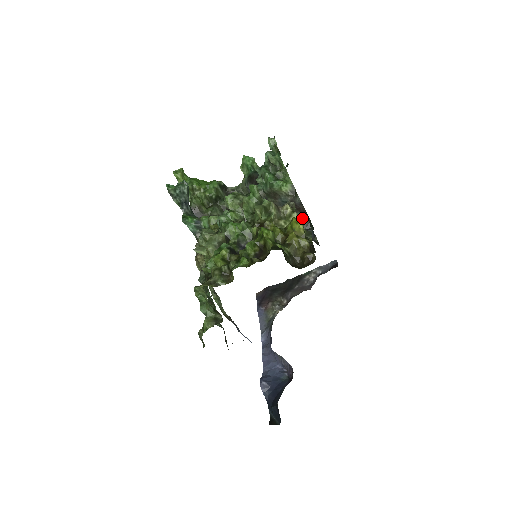
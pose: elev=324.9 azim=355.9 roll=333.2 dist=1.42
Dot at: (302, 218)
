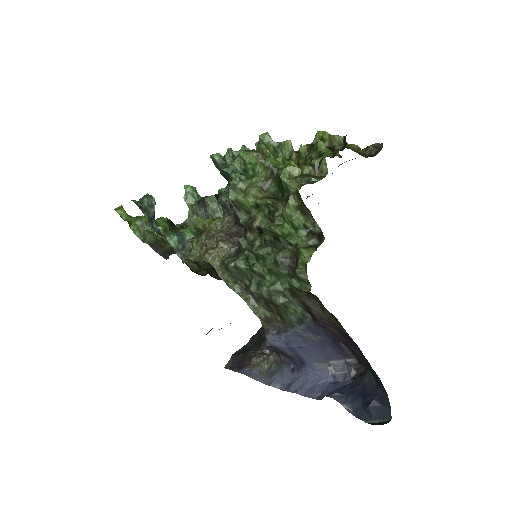
Dot at: occluded
